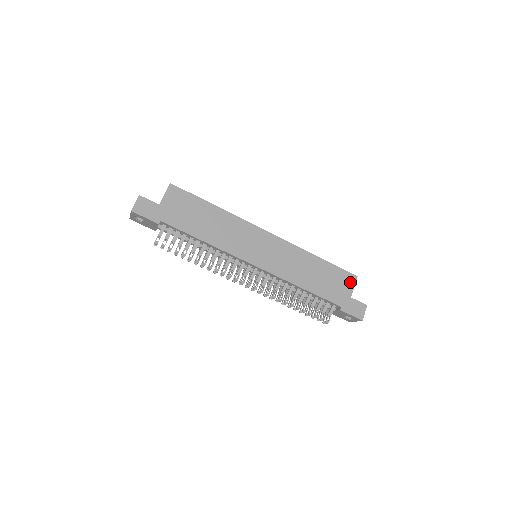
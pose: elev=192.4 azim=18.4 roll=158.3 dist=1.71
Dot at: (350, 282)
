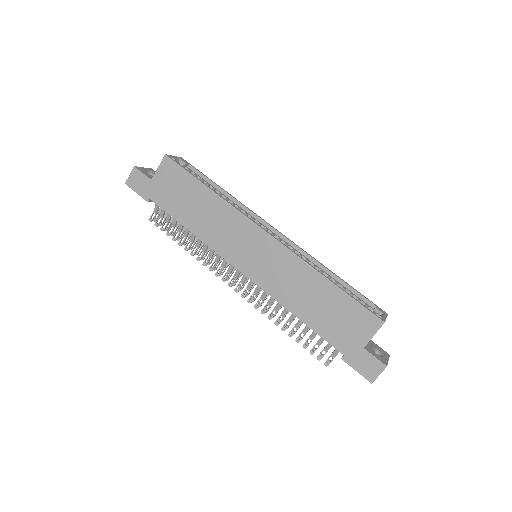
Dot at: (369, 327)
